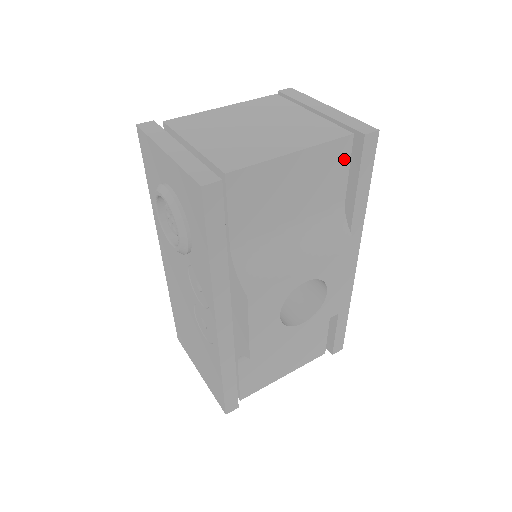
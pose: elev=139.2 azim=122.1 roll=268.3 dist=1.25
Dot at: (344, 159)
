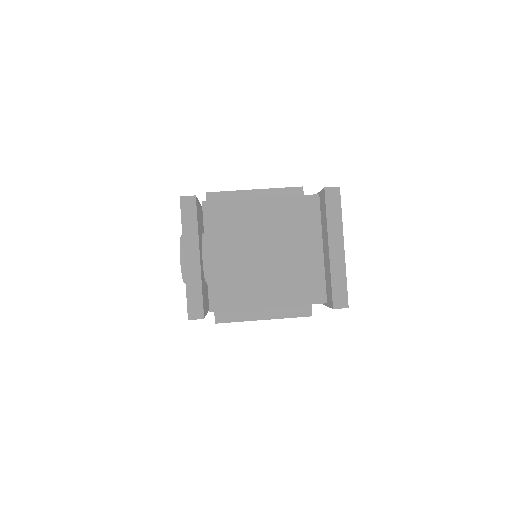
Dot at: occluded
